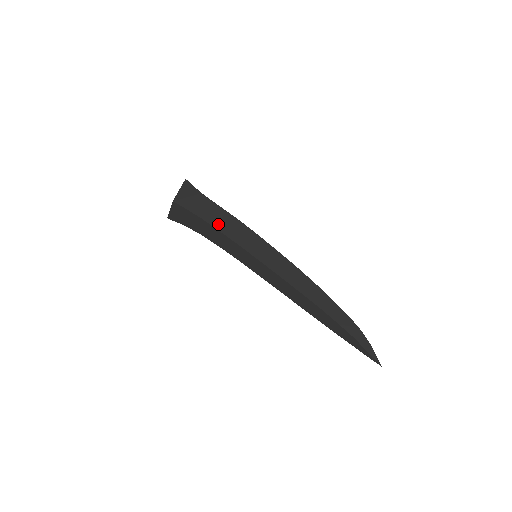
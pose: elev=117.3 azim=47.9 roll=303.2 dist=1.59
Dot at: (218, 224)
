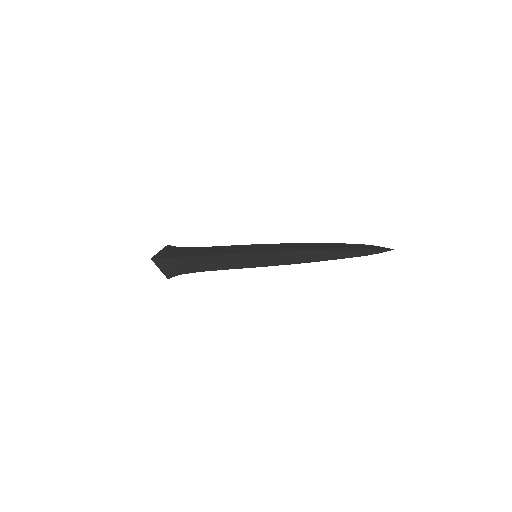
Dot at: (213, 267)
